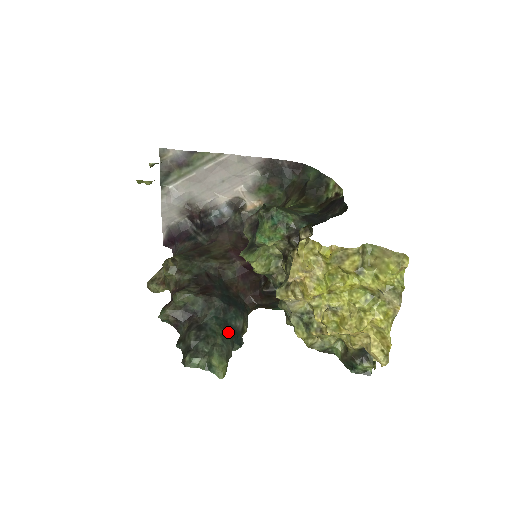
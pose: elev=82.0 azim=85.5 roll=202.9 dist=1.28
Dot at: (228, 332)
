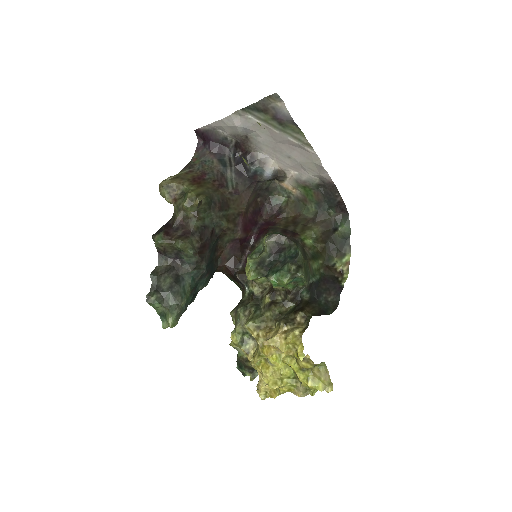
Dot at: (192, 295)
